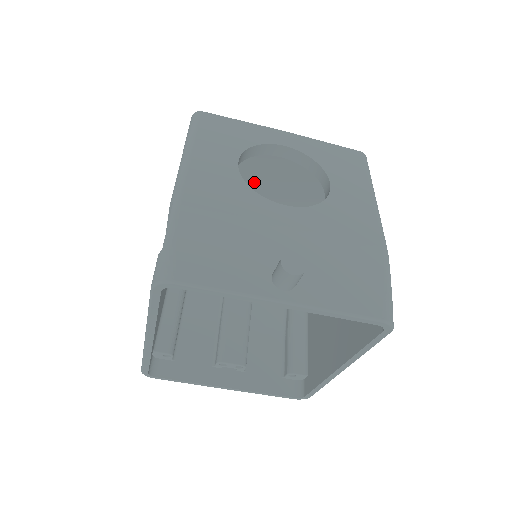
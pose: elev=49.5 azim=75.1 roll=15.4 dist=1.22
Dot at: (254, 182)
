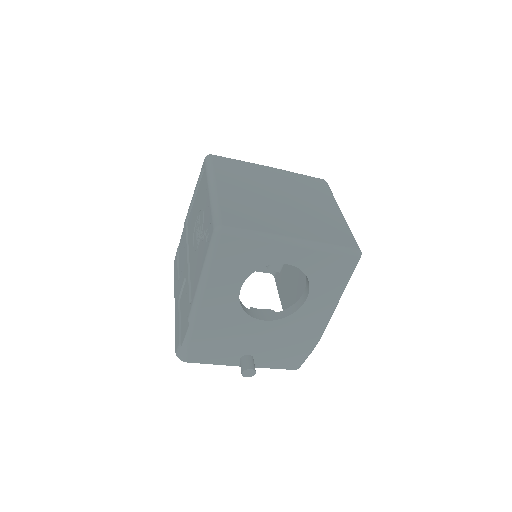
Dot at: occluded
